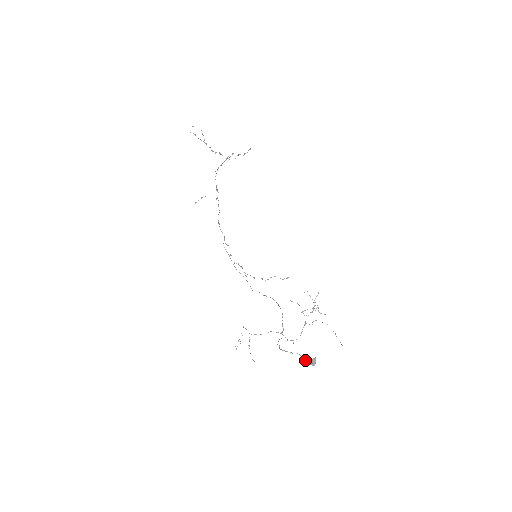
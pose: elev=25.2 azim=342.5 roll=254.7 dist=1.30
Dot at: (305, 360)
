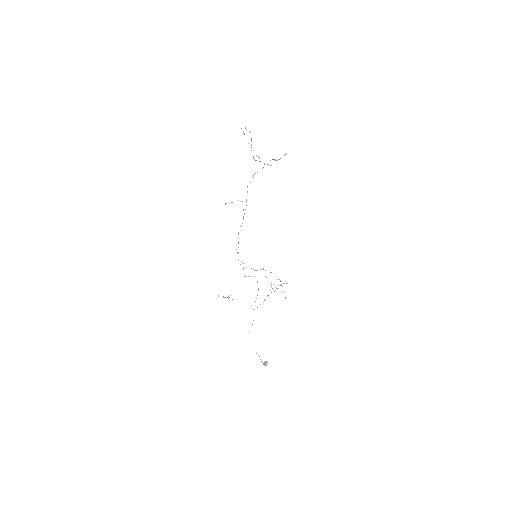
Dot at: occluded
